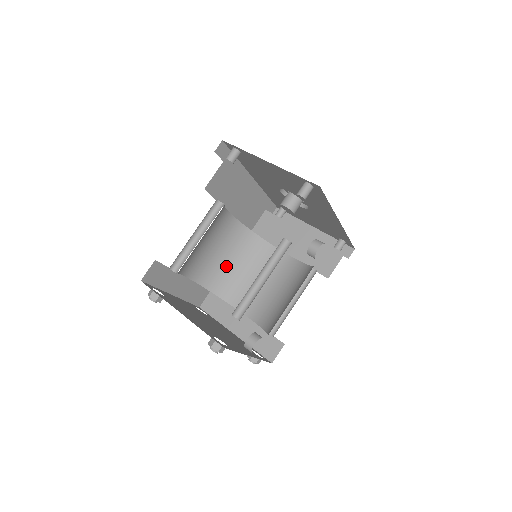
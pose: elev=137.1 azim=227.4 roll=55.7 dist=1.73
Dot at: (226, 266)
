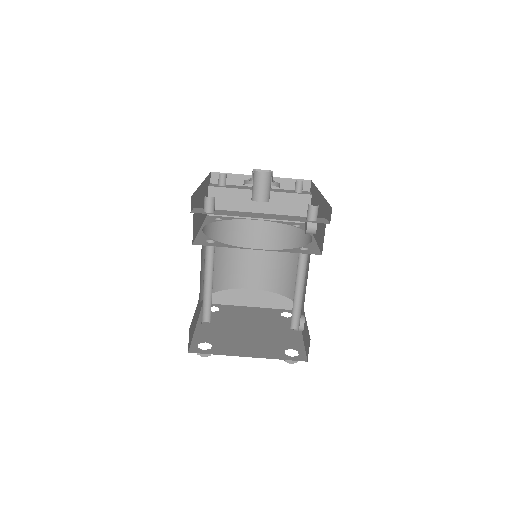
Dot at: (214, 265)
